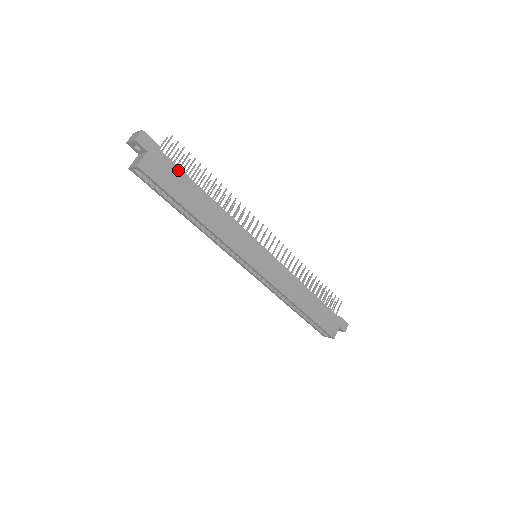
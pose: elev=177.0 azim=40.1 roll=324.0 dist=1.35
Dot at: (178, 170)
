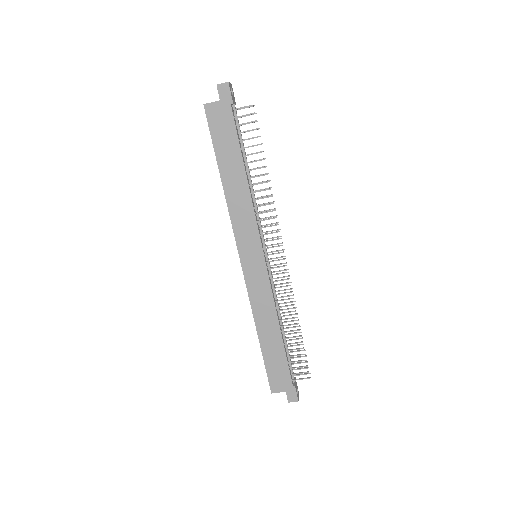
Dot at: (234, 132)
